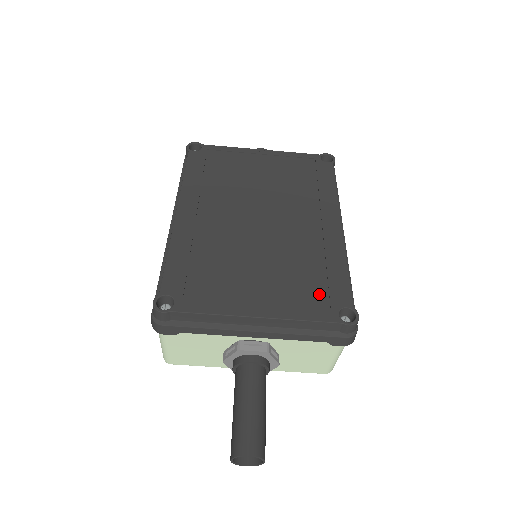
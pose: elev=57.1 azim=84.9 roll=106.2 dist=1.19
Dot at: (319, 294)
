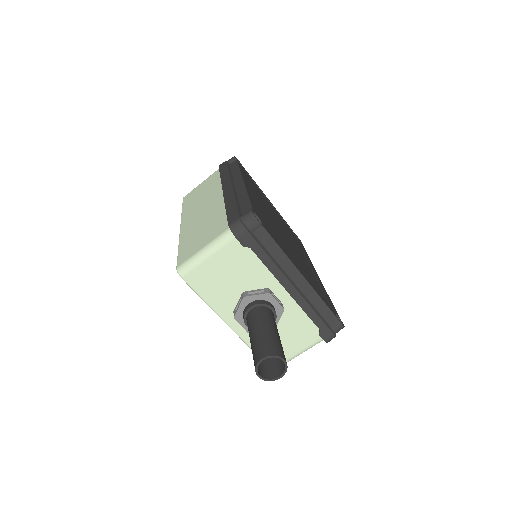
Dot at: (324, 296)
